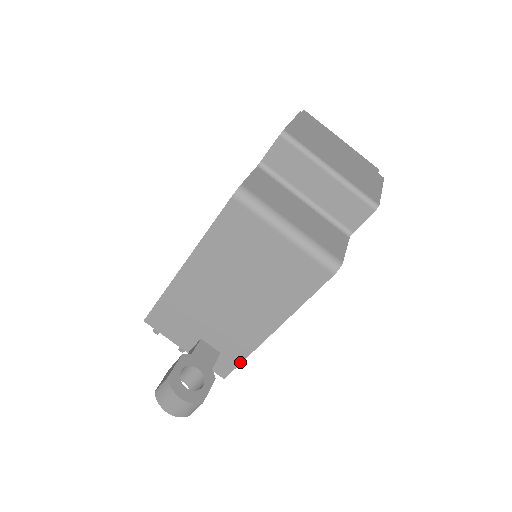
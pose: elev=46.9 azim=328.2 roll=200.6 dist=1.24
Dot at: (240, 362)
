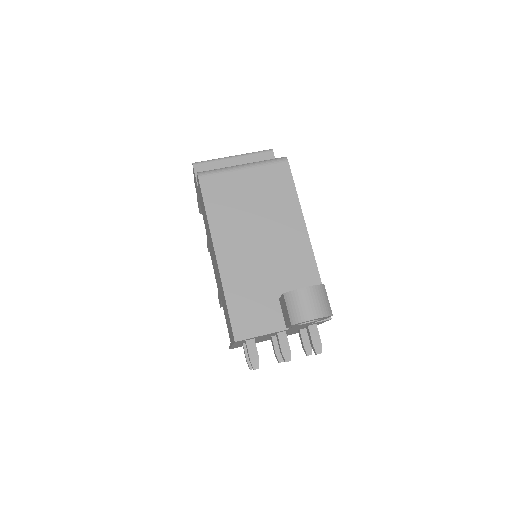
Dot at: occluded
